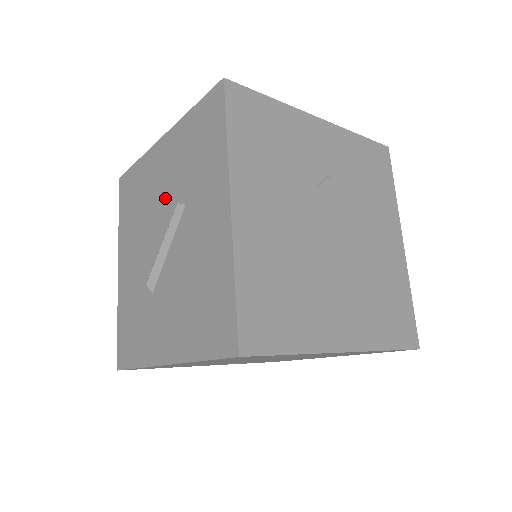
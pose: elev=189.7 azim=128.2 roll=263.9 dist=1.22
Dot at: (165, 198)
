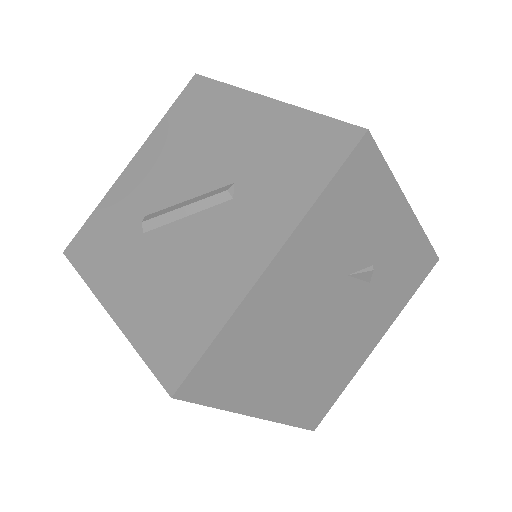
Dot at: (221, 163)
